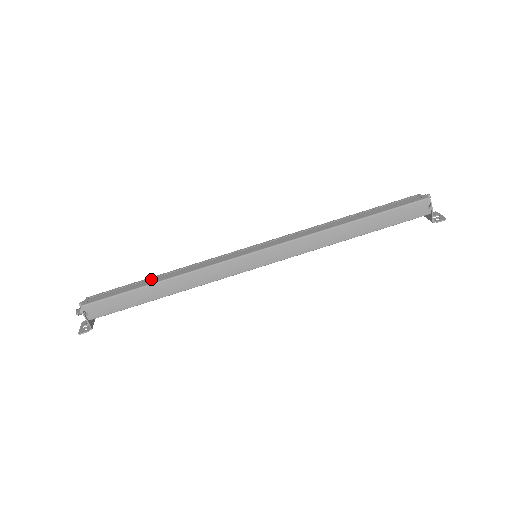
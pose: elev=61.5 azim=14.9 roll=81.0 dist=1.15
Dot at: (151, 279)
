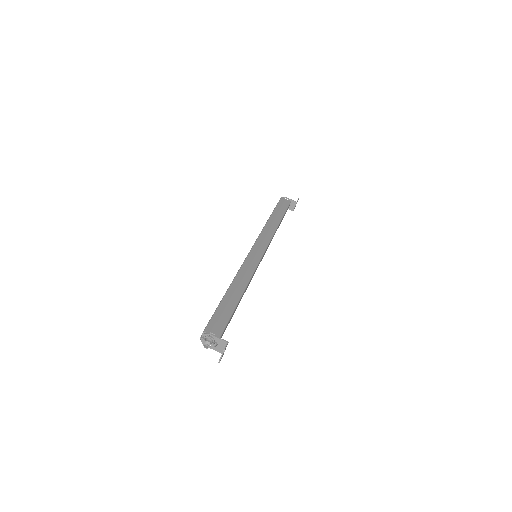
Dot at: occluded
